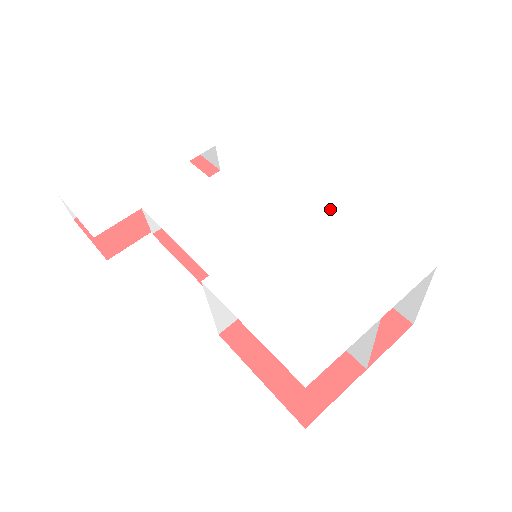
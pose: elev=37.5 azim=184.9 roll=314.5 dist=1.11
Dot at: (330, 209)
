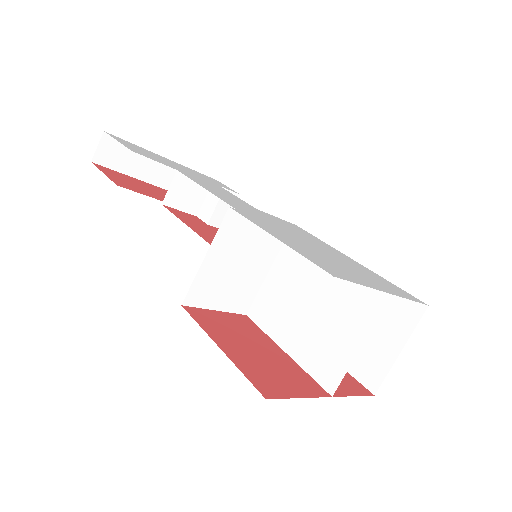
Dot at: (336, 250)
